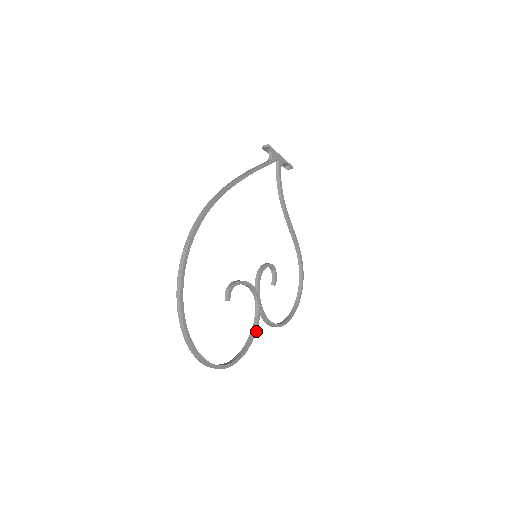
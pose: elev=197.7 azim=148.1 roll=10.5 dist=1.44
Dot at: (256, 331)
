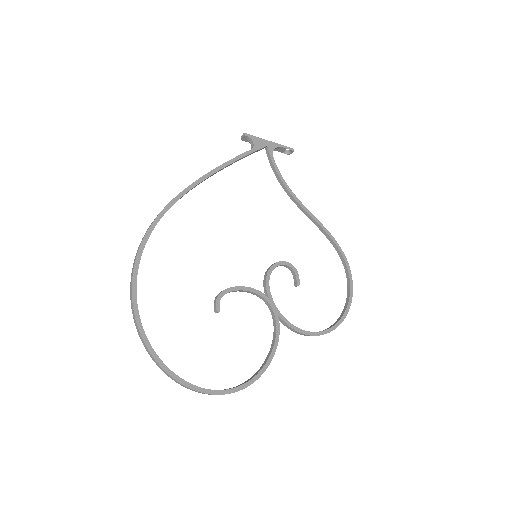
Dot at: (277, 344)
